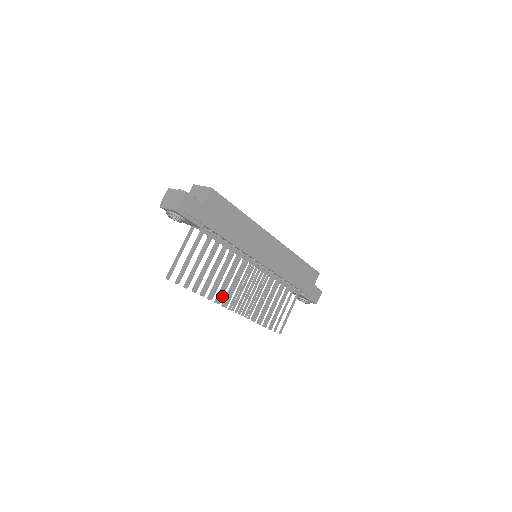
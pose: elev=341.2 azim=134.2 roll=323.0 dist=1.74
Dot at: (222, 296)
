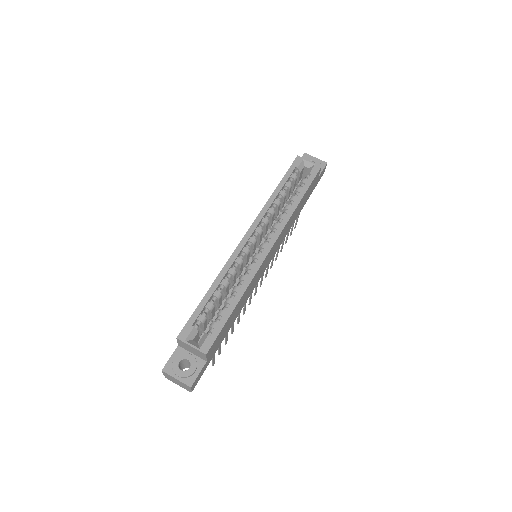
Dot at: (245, 310)
